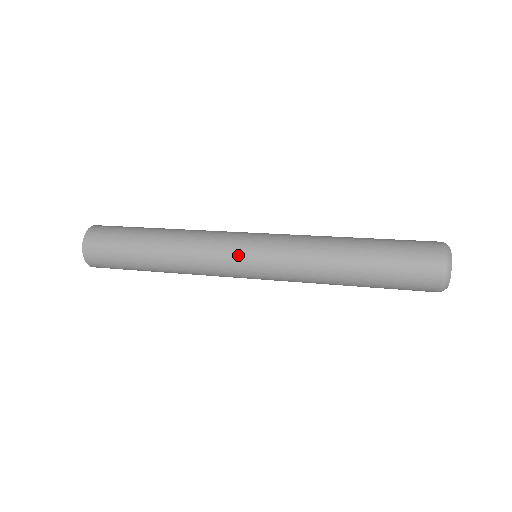
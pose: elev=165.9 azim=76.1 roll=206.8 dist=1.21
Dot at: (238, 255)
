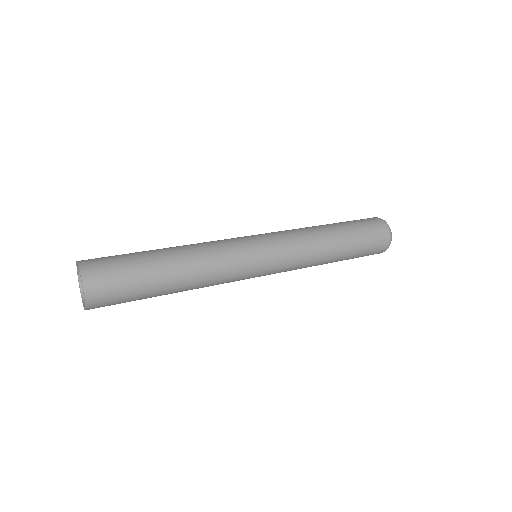
Dot at: (255, 273)
